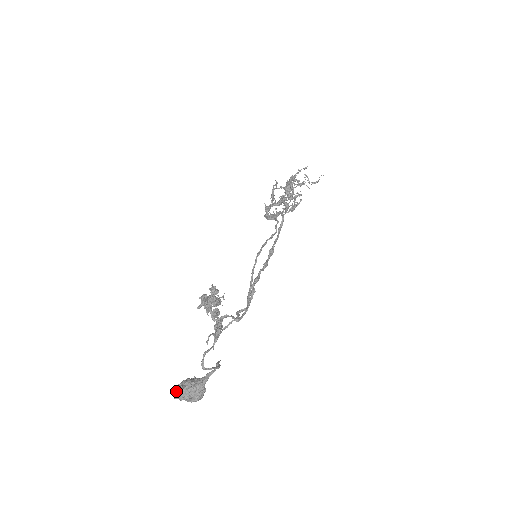
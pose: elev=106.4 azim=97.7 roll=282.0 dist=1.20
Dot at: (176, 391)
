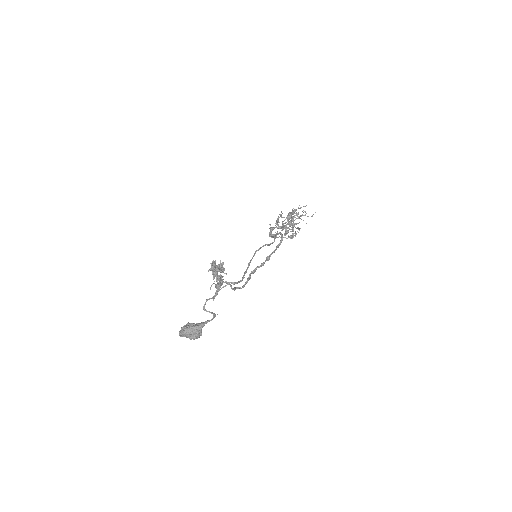
Dot at: (181, 329)
